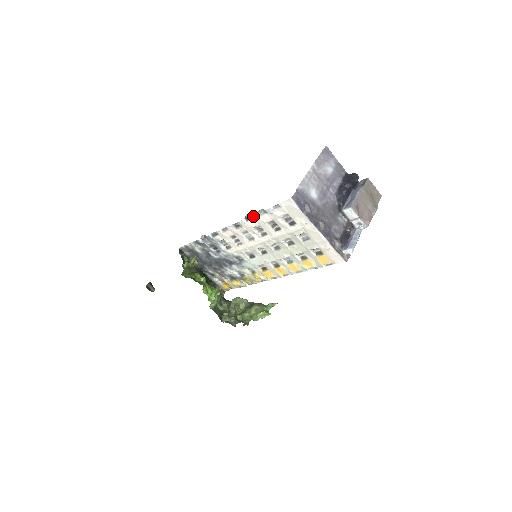
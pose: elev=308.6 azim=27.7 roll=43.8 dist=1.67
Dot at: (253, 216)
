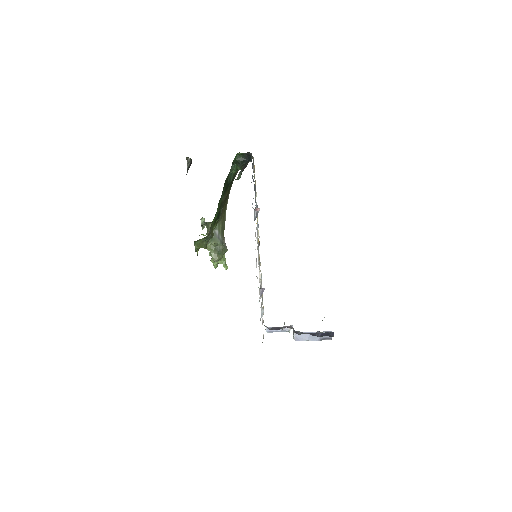
Dot at: (259, 301)
